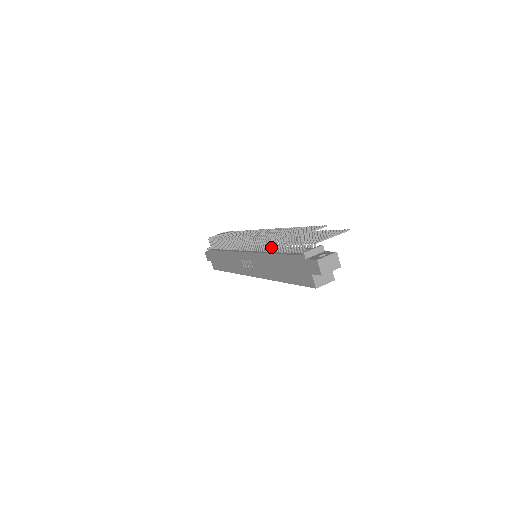
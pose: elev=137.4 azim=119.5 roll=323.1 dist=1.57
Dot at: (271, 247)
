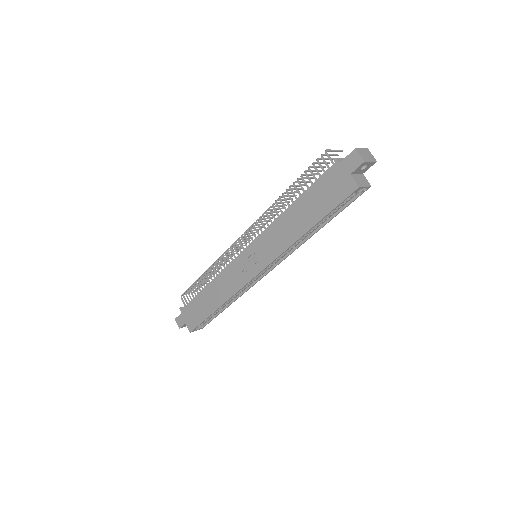
Dot at: (284, 206)
